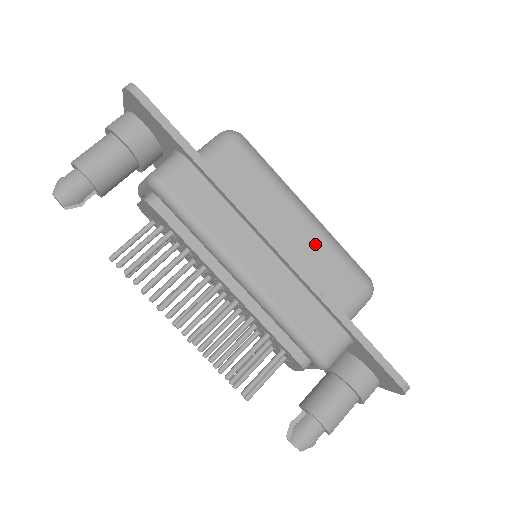
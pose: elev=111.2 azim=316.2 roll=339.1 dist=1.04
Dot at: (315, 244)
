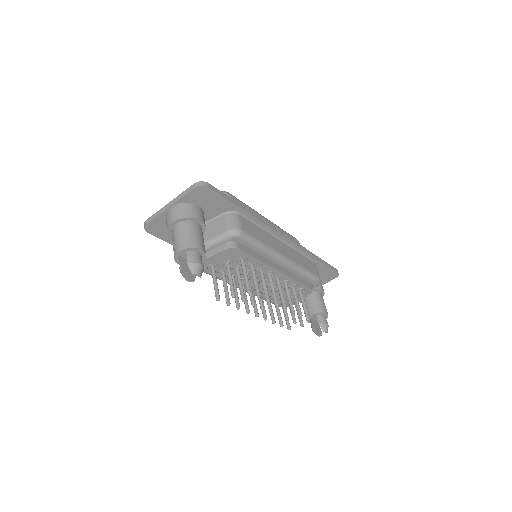
Dot at: occluded
